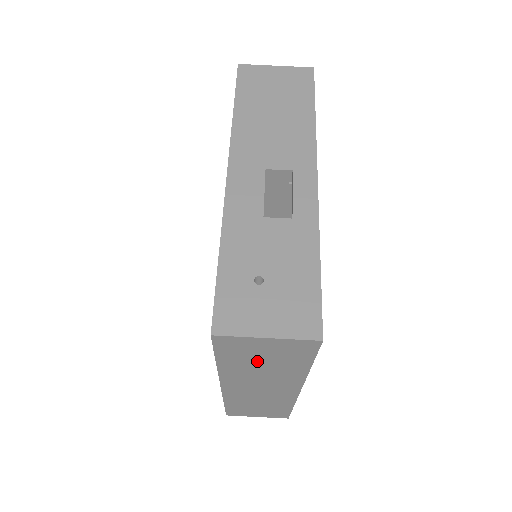
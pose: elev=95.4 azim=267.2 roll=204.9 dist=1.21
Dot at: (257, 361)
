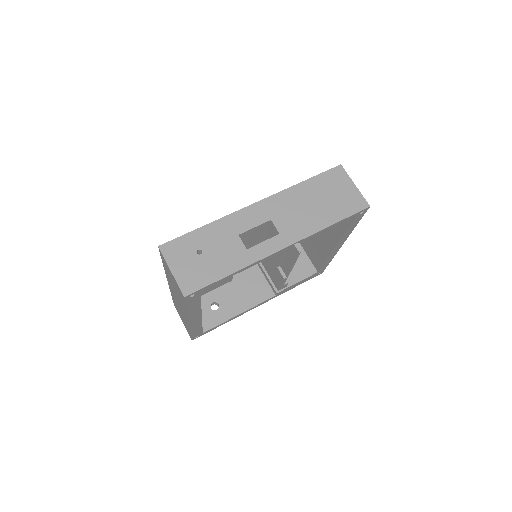
Dot at: (172, 281)
